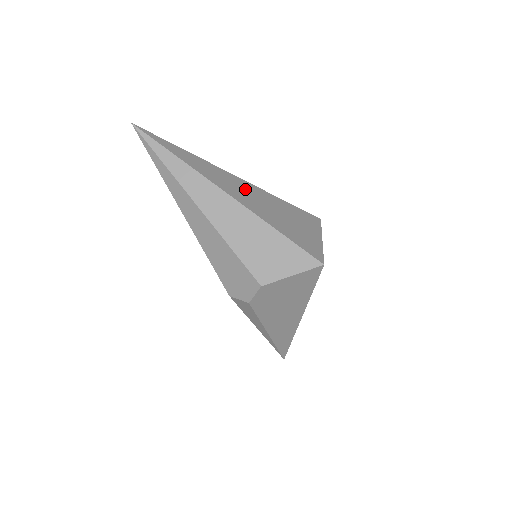
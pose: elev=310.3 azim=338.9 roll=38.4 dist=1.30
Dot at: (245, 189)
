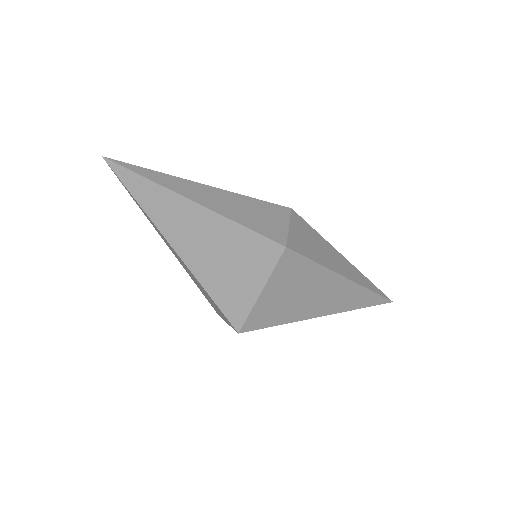
Dot at: (189, 220)
